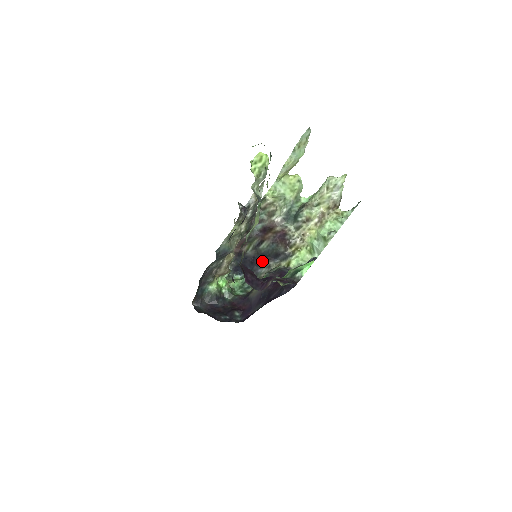
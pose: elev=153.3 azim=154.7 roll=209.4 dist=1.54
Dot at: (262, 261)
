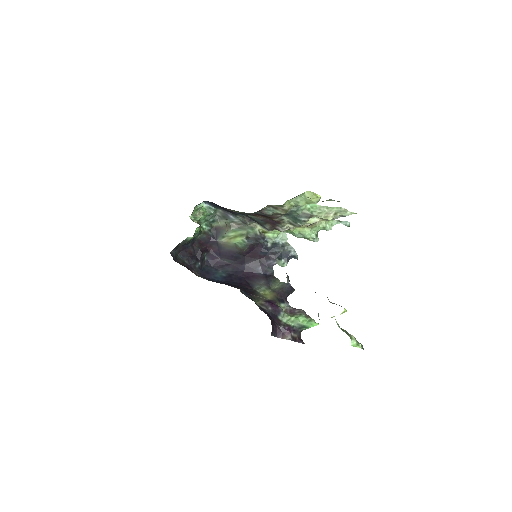
Dot at: (239, 215)
